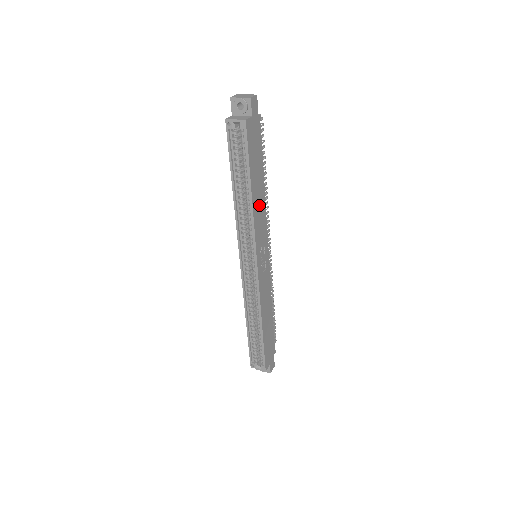
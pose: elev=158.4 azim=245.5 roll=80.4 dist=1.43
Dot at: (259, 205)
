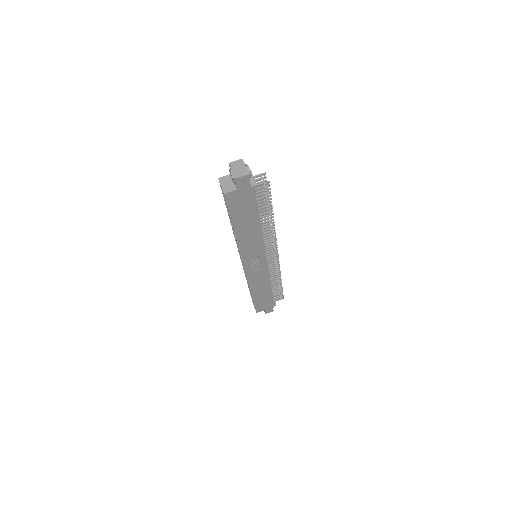
Dot at: (250, 237)
